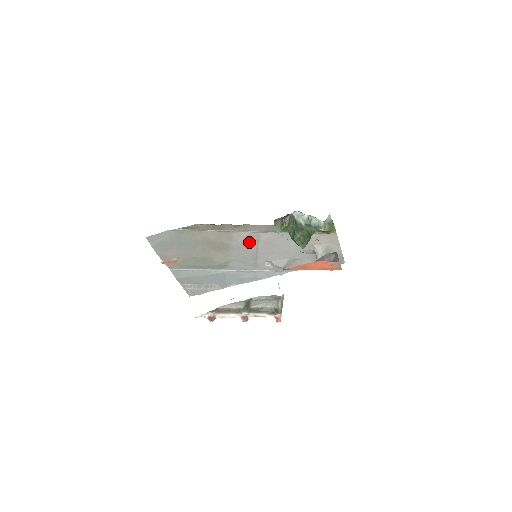
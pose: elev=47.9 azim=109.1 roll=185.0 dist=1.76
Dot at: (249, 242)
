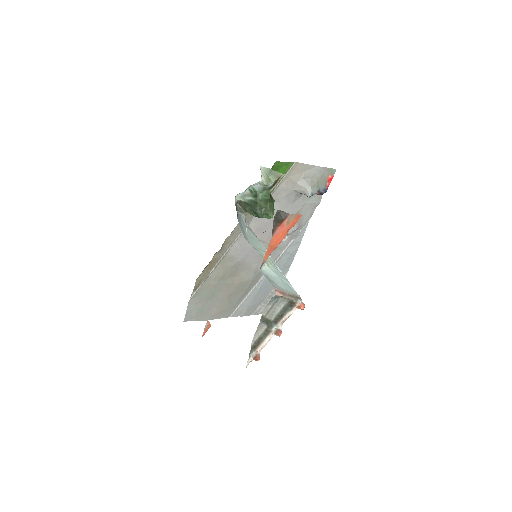
Dot at: (247, 245)
